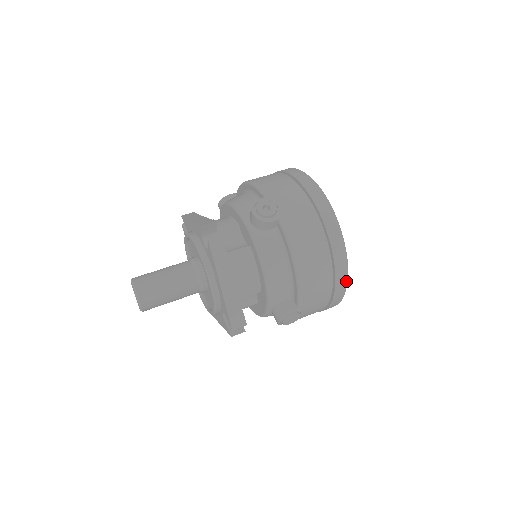
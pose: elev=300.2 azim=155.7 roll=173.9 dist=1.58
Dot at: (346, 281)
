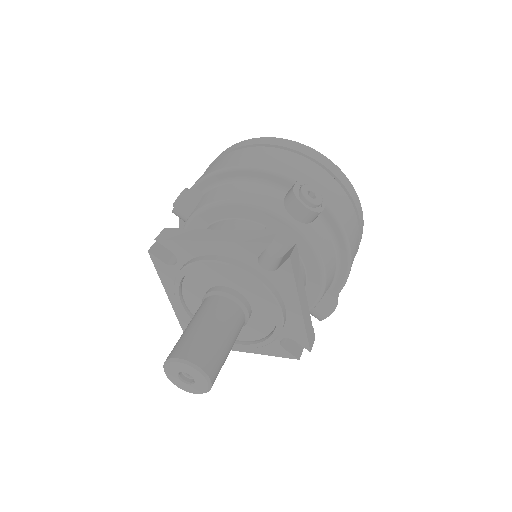
Dot at: occluded
